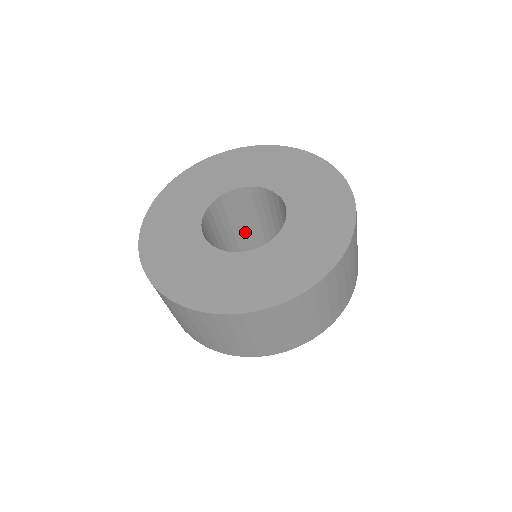
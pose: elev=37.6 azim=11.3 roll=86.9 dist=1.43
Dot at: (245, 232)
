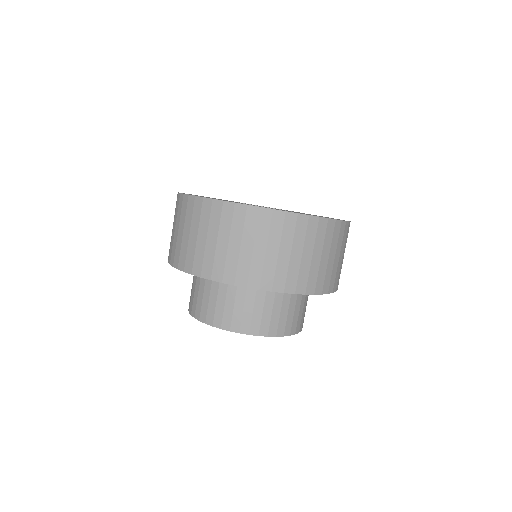
Dot at: occluded
